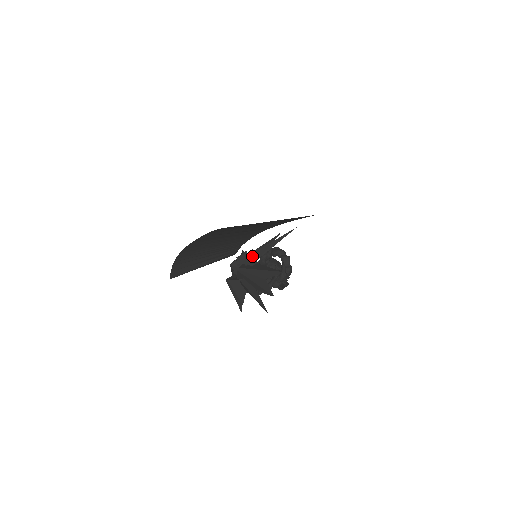
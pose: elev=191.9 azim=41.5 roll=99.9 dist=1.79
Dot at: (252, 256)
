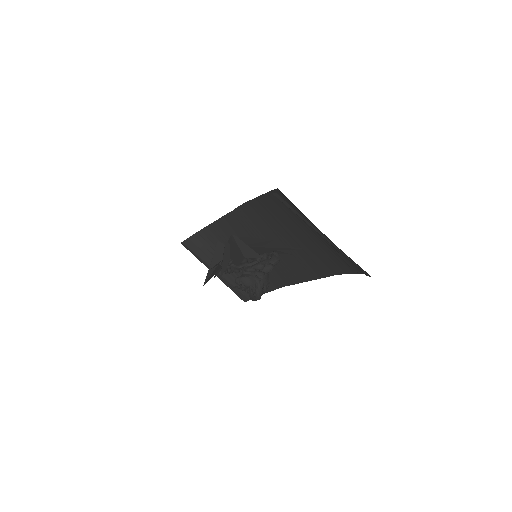
Dot at: (252, 240)
